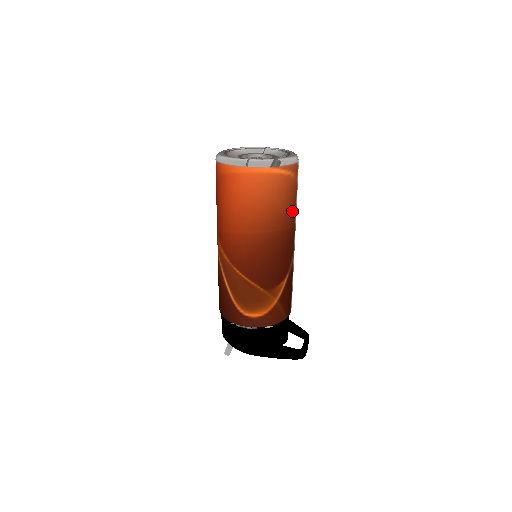
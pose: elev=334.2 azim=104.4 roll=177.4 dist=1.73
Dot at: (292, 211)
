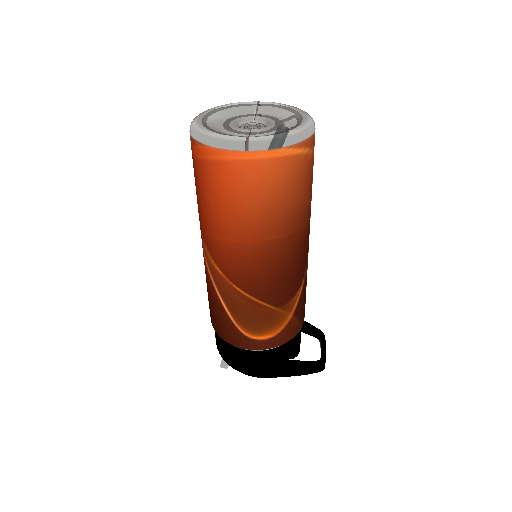
Dot at: (309, 200)
